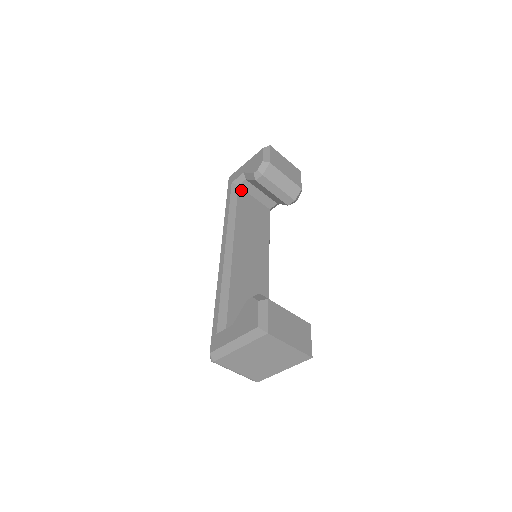
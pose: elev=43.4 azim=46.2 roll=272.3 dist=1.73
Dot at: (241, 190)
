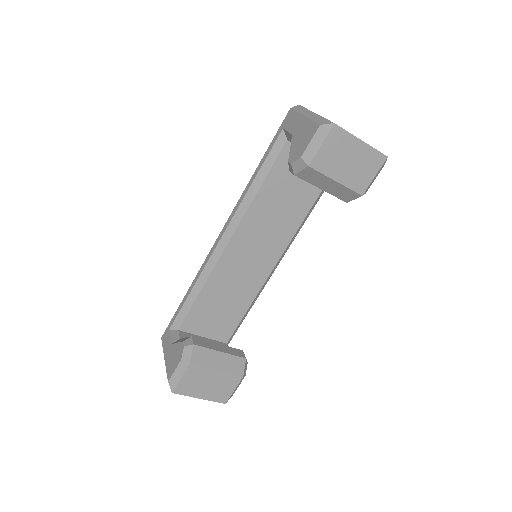
Dot at: occluded
